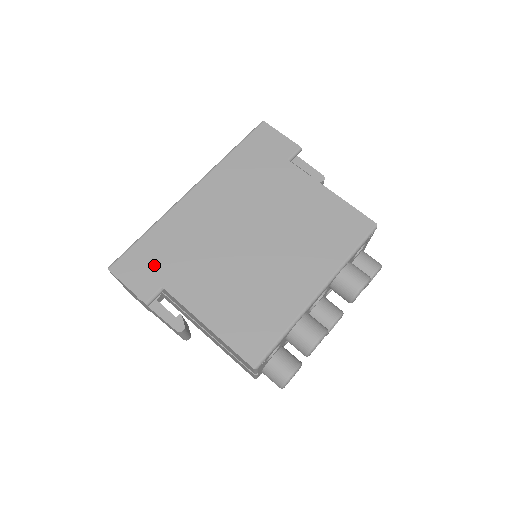
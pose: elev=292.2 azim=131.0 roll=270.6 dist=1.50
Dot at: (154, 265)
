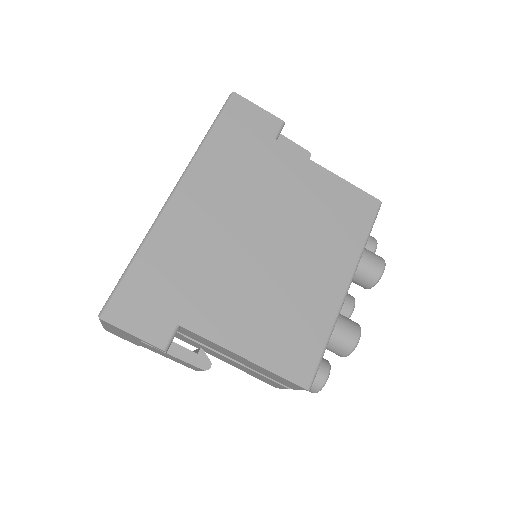
Dot at: (159, 299)
